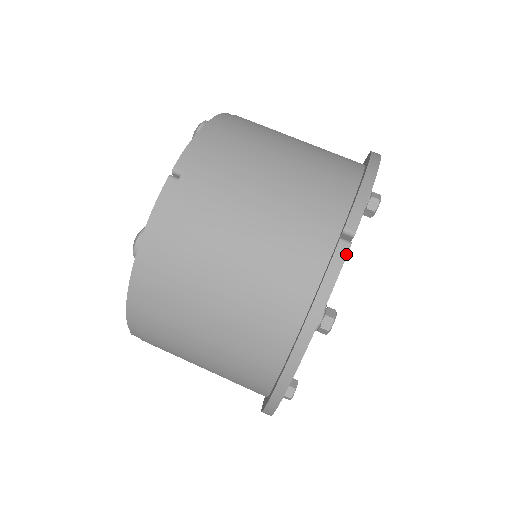
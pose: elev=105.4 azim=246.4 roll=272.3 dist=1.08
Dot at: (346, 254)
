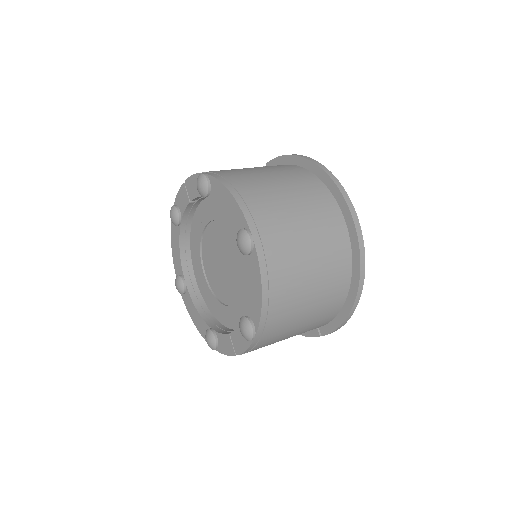
Dot at: occluded
